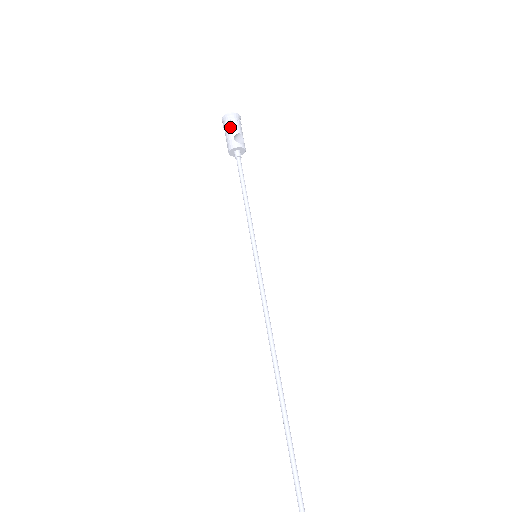
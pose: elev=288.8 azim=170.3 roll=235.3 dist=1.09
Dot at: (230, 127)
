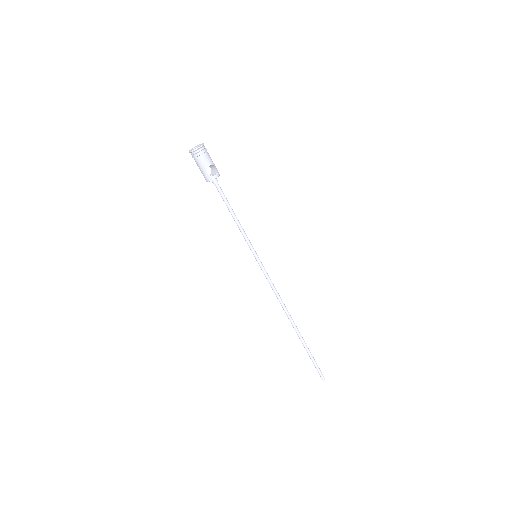
Dot at: (200, 163)
